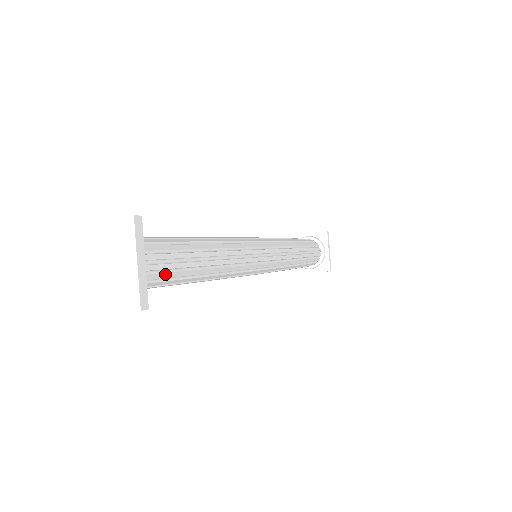
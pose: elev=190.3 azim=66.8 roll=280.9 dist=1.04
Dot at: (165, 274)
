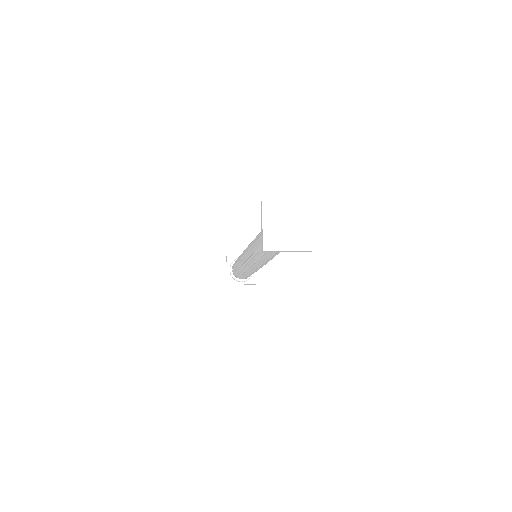
Dot at: occluded
